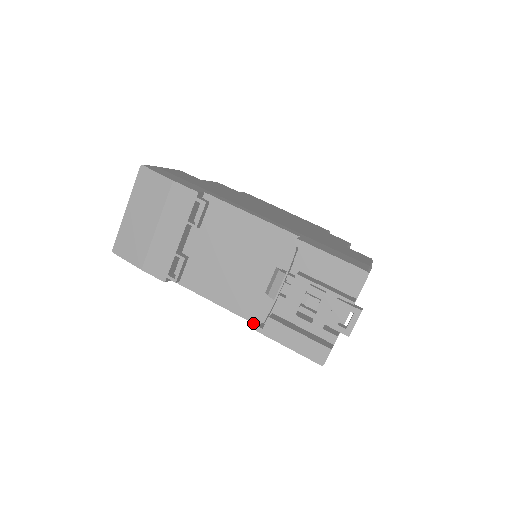
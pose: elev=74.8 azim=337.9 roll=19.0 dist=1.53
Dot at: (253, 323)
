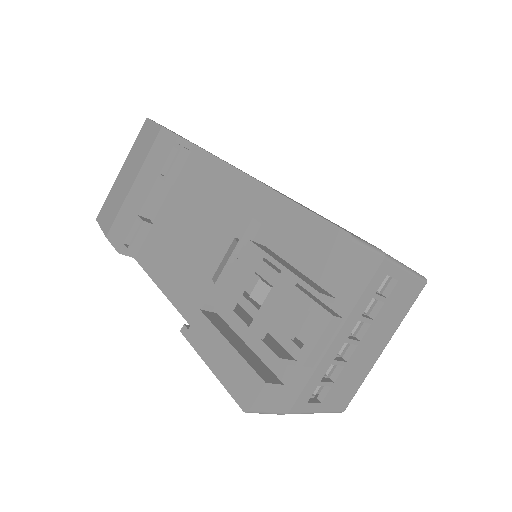
Dot at: occluded
